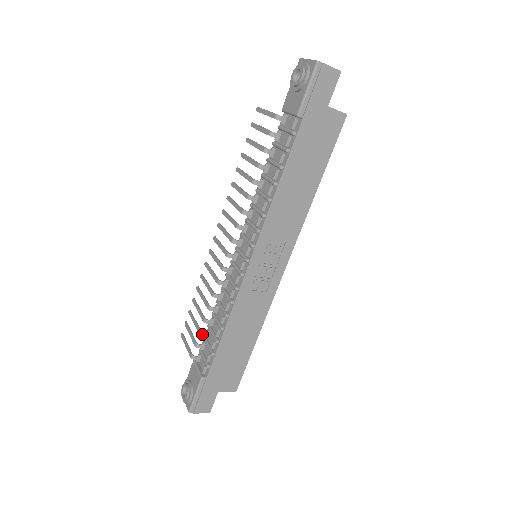
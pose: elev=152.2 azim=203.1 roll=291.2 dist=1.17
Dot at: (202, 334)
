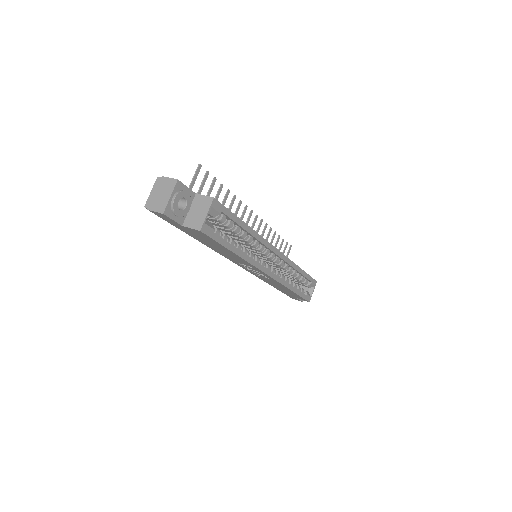
Dot at: occluded
